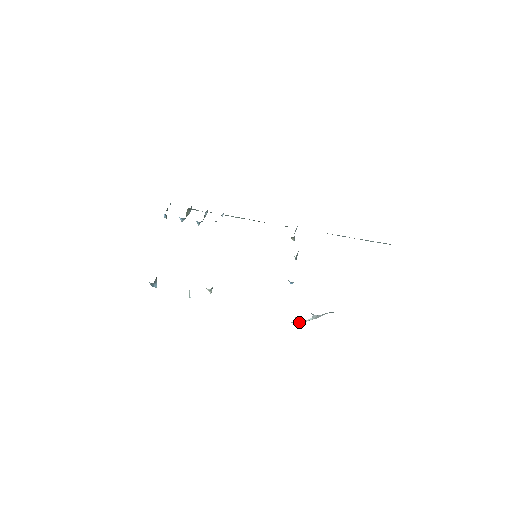
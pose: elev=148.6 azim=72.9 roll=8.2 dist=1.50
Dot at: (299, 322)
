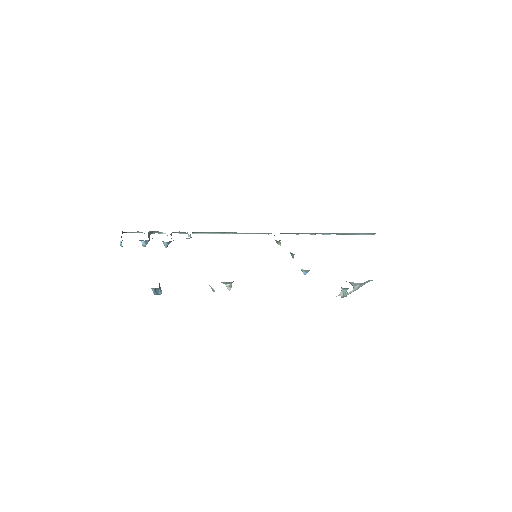
Dot at: (345, 294)
